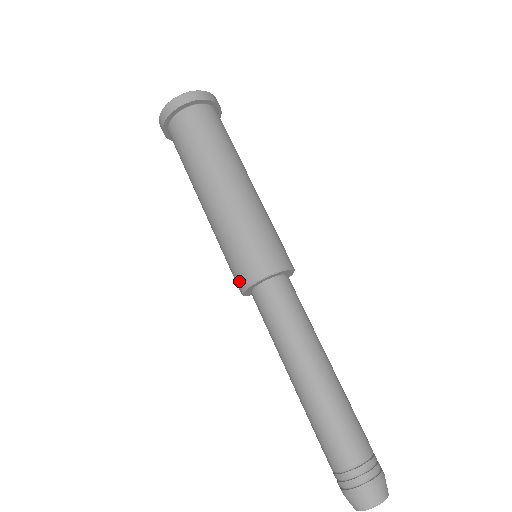
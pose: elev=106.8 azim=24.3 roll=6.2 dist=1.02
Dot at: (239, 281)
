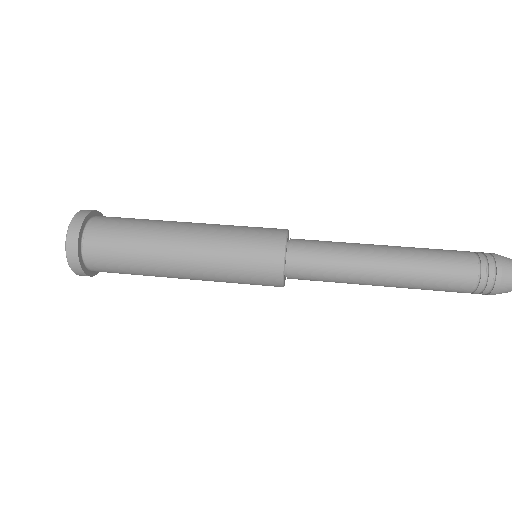
Dot at: (273, 264)
